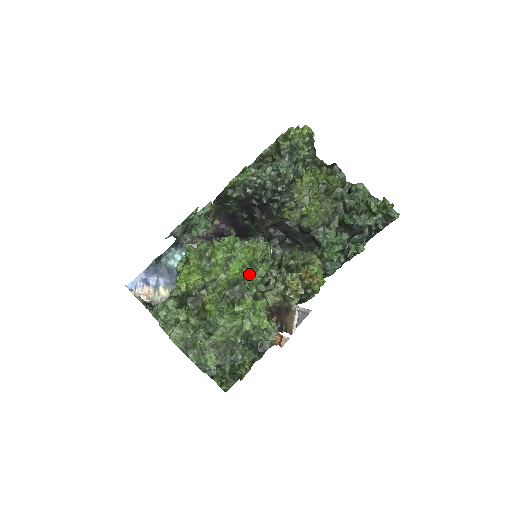
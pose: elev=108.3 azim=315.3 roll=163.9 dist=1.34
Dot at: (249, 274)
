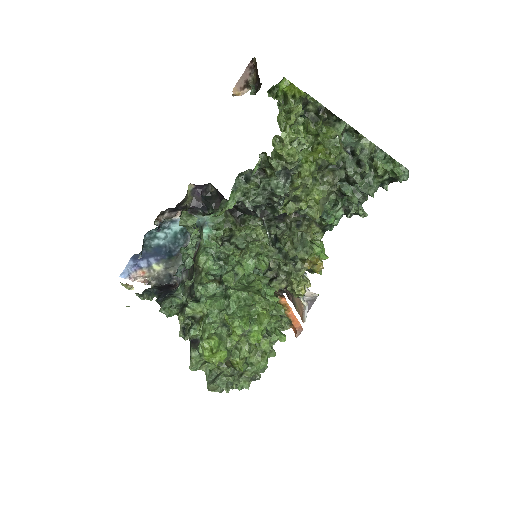
Dot at: occluded
